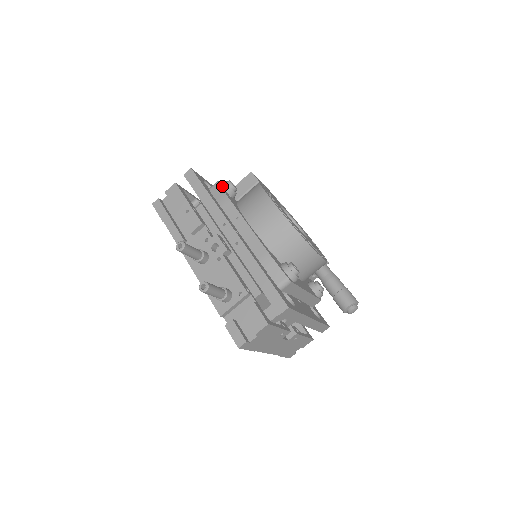
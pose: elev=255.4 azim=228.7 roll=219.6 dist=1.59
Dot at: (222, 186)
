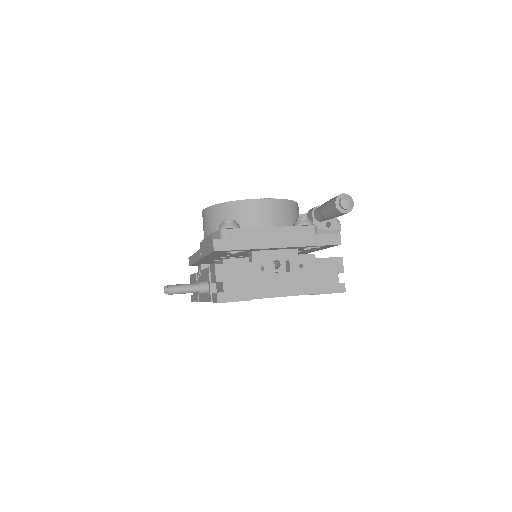
Dot at: occluded
